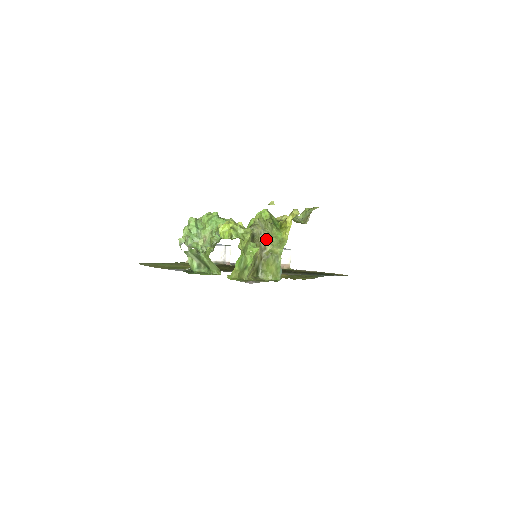
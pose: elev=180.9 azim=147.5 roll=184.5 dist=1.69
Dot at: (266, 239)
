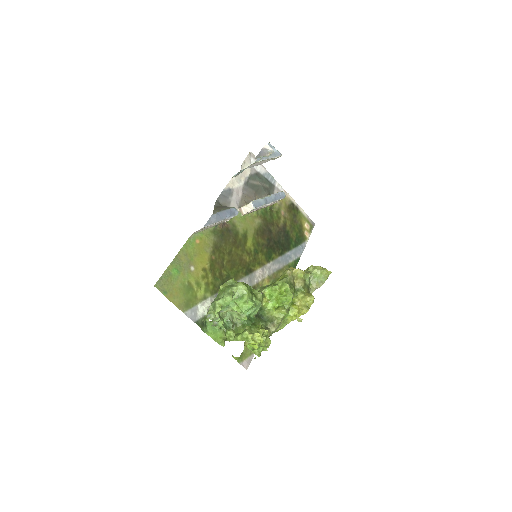
Dot at: occluded
